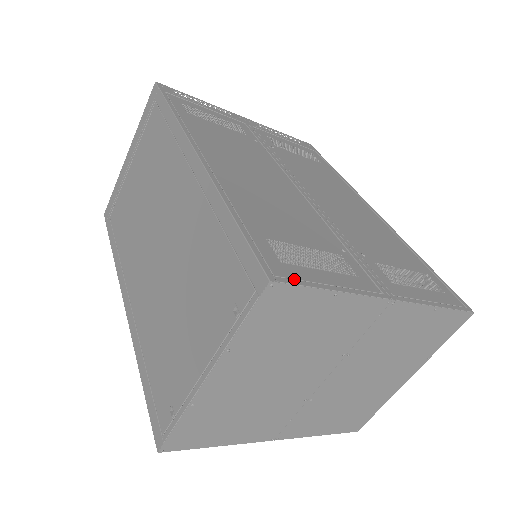
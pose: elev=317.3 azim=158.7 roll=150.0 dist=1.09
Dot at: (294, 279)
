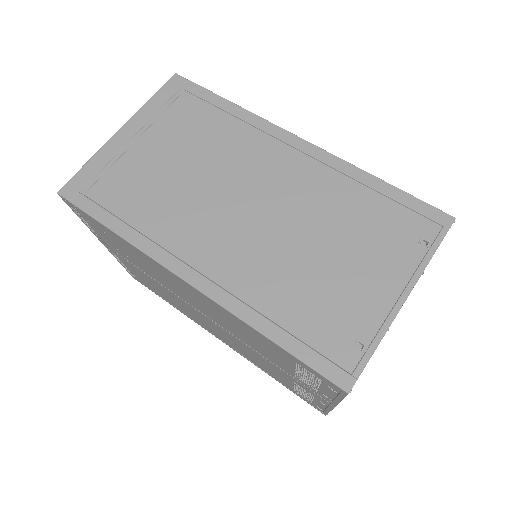
Dot at: occluded
